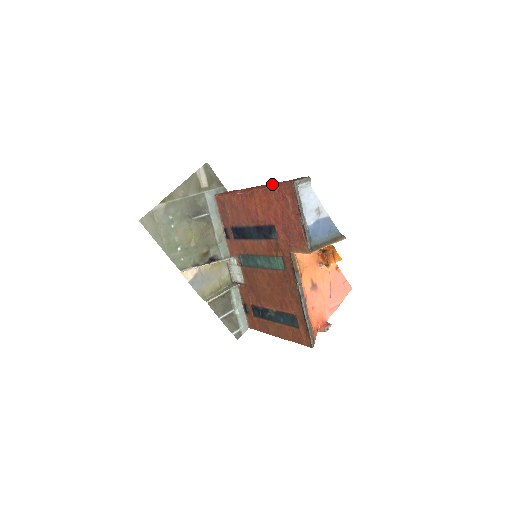
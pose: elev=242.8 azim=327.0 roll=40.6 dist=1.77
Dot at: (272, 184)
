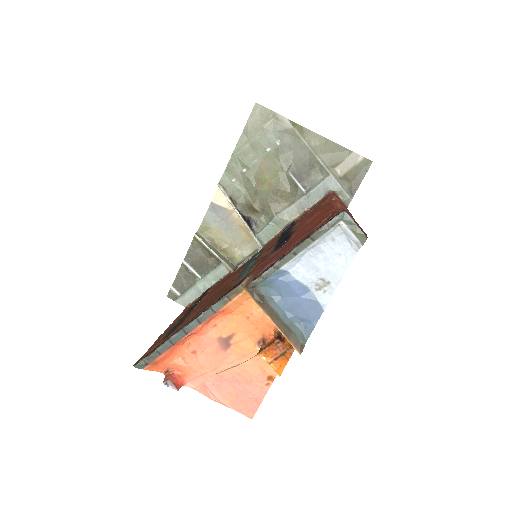
Dot at: occluded
